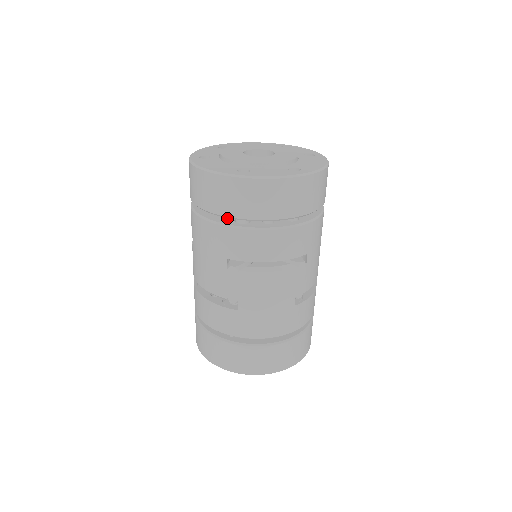
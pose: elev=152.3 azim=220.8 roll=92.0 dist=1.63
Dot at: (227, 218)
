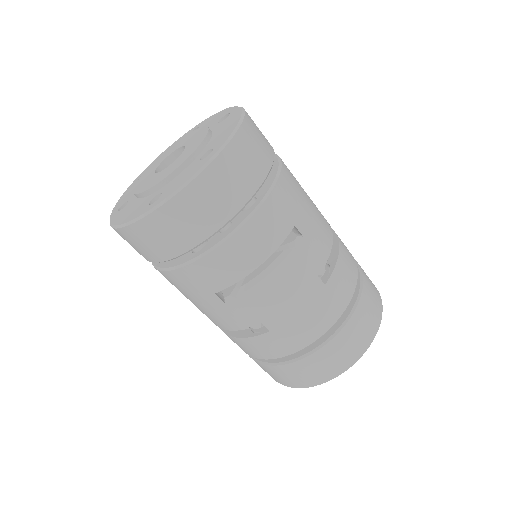
Dot at: occluded
